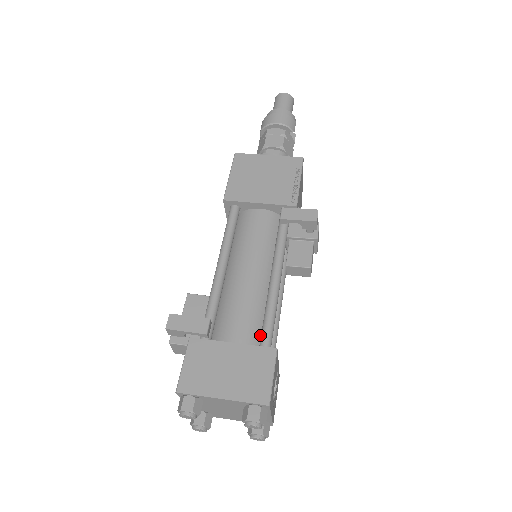
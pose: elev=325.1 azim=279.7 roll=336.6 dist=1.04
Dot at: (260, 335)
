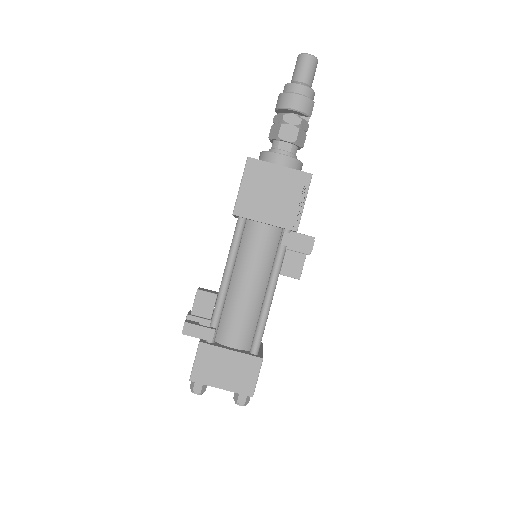
Dot at: (252, 337)
